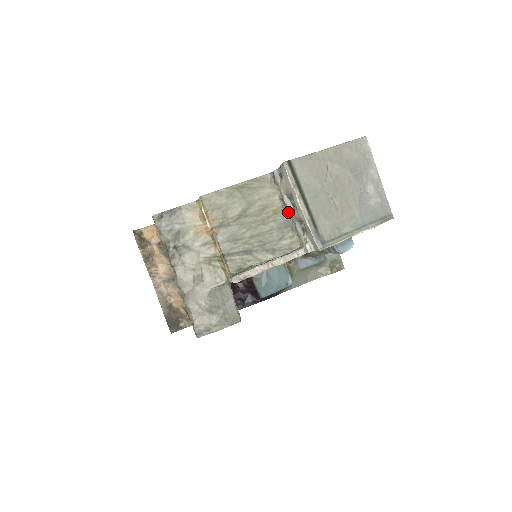
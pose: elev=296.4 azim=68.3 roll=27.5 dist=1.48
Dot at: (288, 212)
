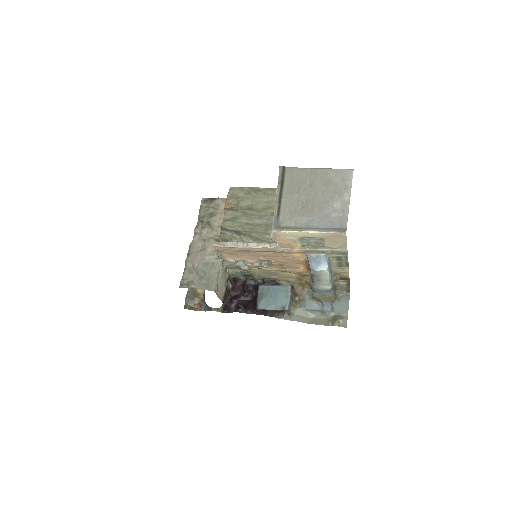
Dot at: occluded
